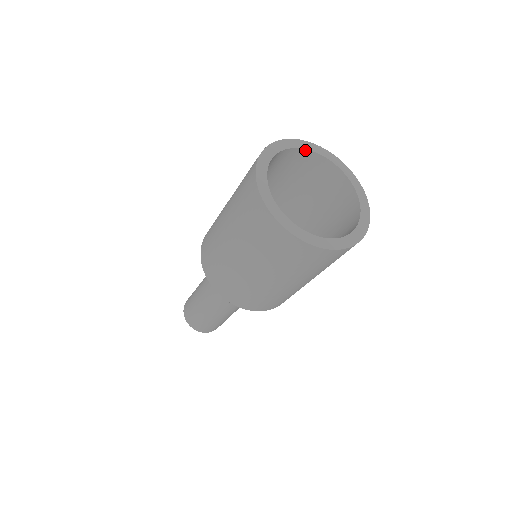
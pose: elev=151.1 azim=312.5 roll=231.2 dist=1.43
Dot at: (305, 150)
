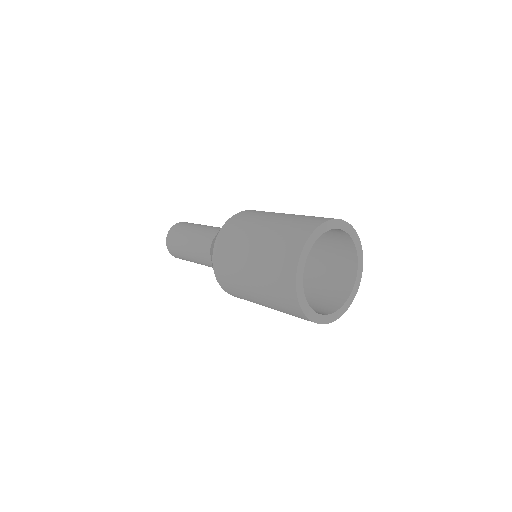
Dot at: (327, 230)
